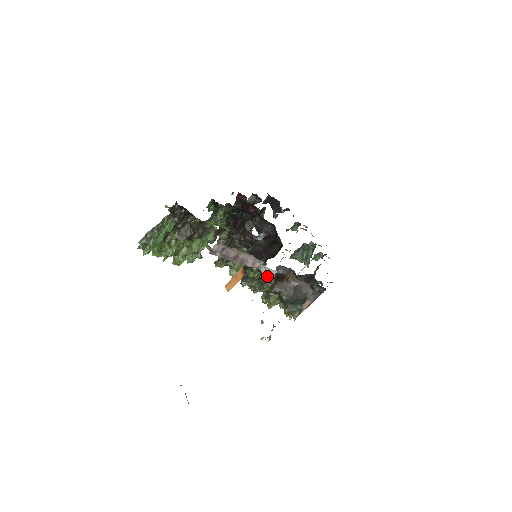
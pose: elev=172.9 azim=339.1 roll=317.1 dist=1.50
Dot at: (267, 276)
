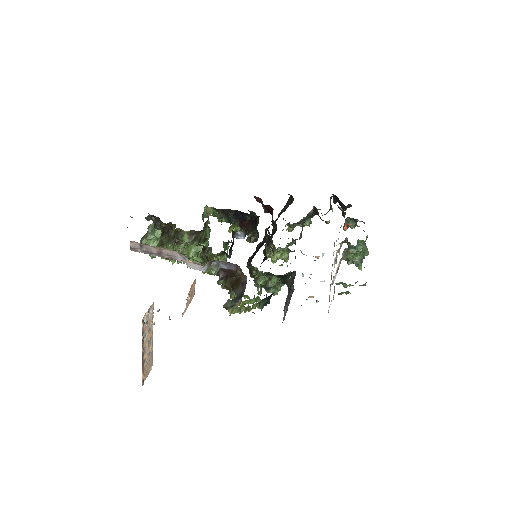
Dot at: (207, 271)
